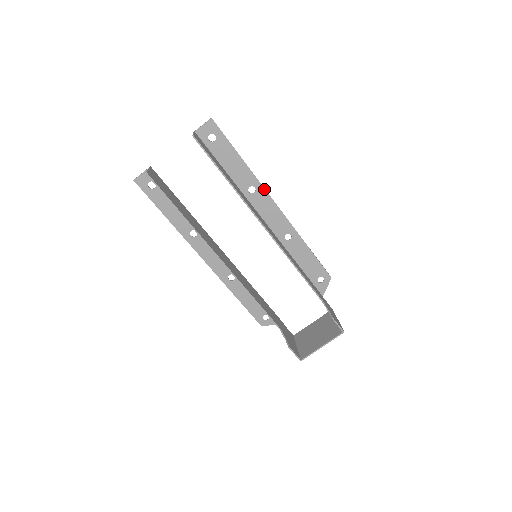
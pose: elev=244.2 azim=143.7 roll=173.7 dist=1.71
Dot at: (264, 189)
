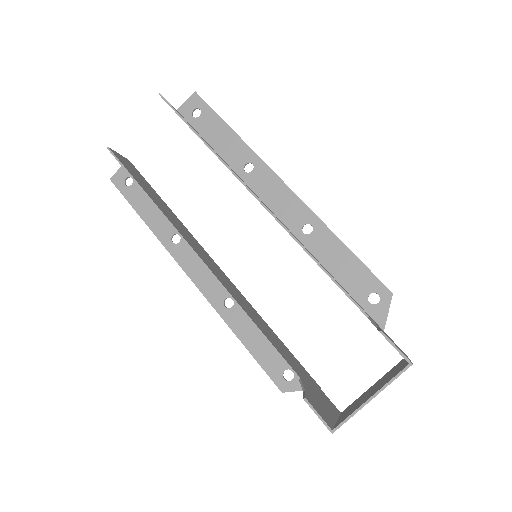
Dot at: (265, 164)
